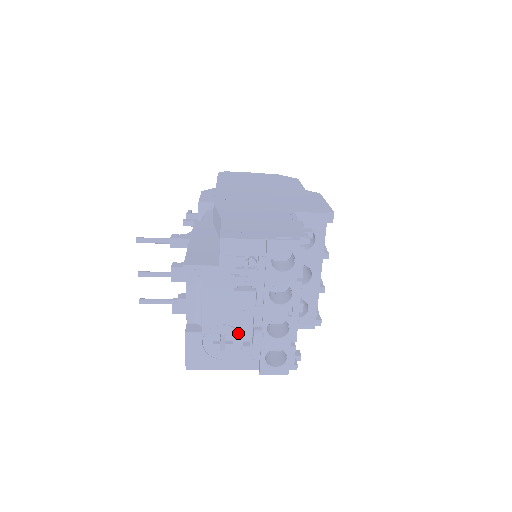
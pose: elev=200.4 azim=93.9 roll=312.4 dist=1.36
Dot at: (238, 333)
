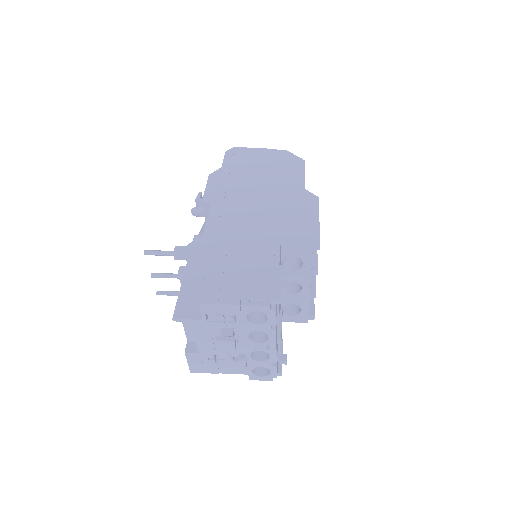
Dot at: (228, 355)
